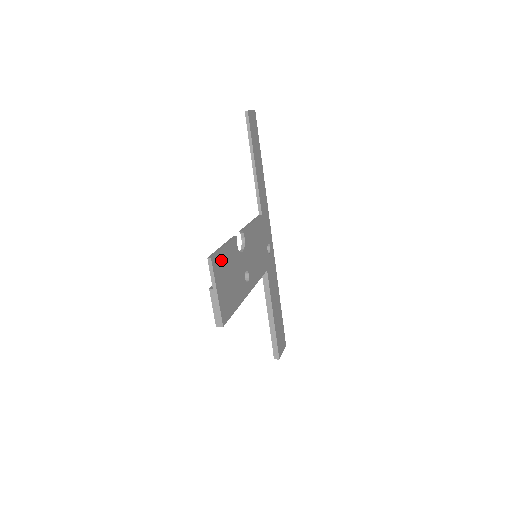
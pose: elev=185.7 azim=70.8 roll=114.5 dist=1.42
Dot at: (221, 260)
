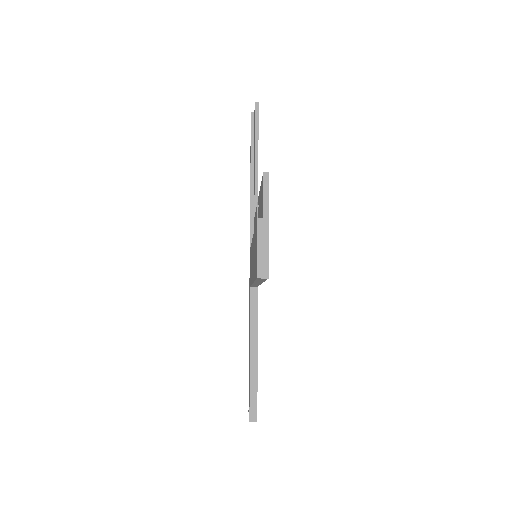
Dot at: occluded
